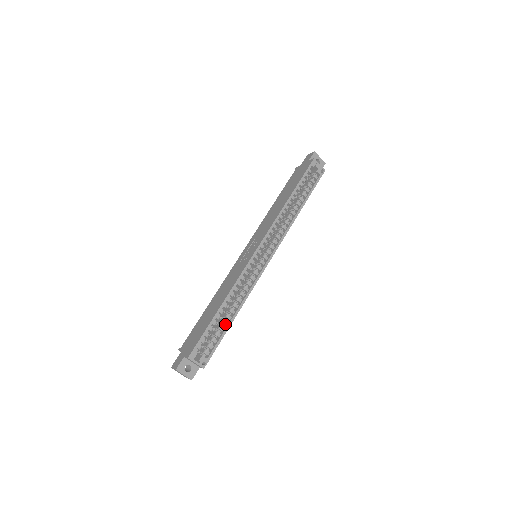
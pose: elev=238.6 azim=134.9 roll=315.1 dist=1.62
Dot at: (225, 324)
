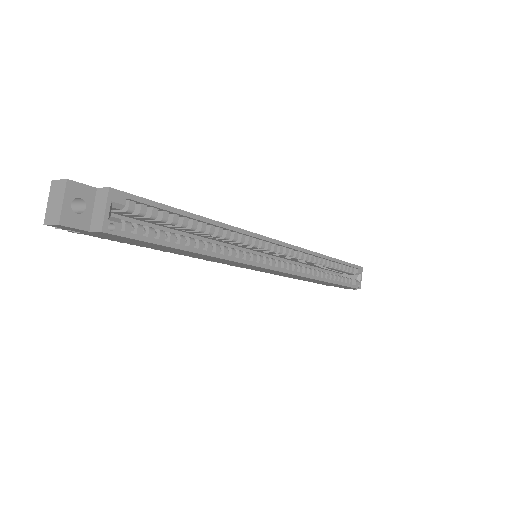
Dot at: (181, 241)
